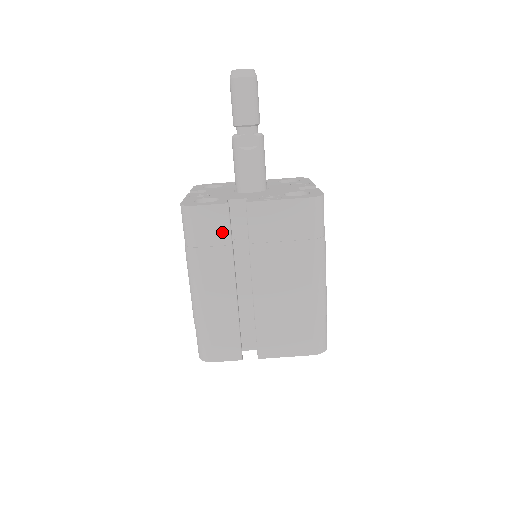
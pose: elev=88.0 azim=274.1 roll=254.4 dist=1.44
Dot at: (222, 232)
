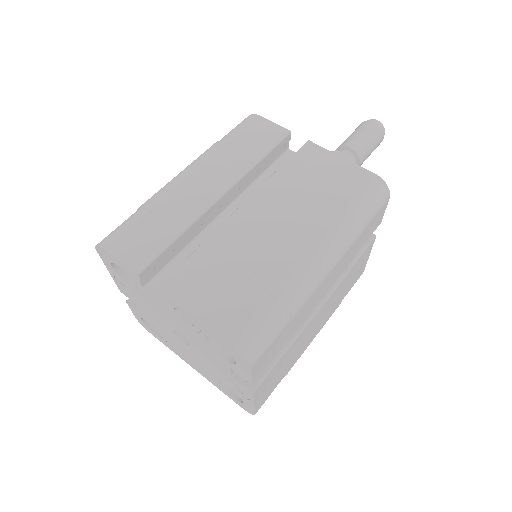
Dot at: (262, 146)
